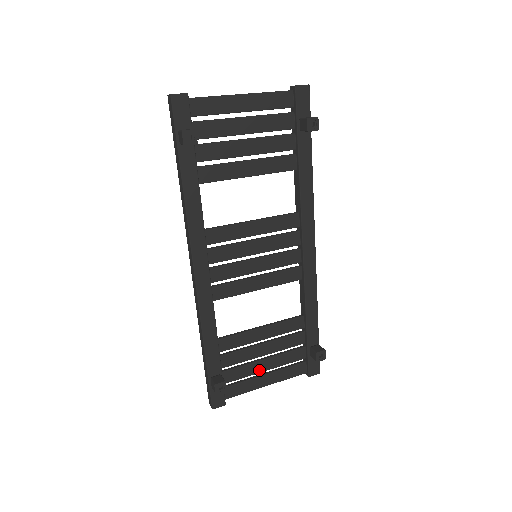
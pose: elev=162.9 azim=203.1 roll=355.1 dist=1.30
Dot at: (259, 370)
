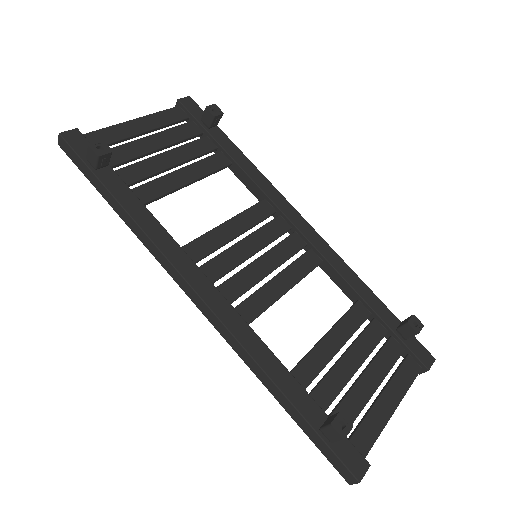
Dot at: (368, 392)
